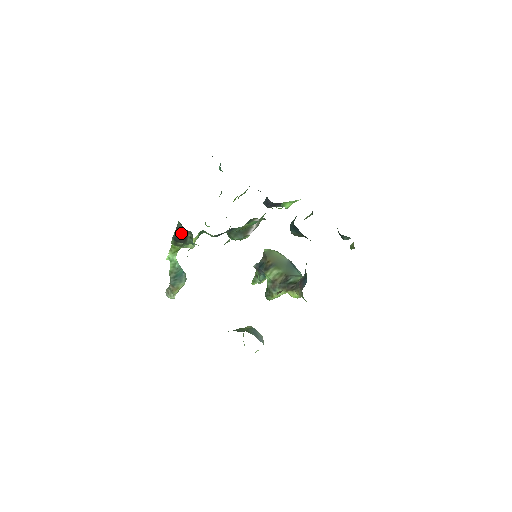
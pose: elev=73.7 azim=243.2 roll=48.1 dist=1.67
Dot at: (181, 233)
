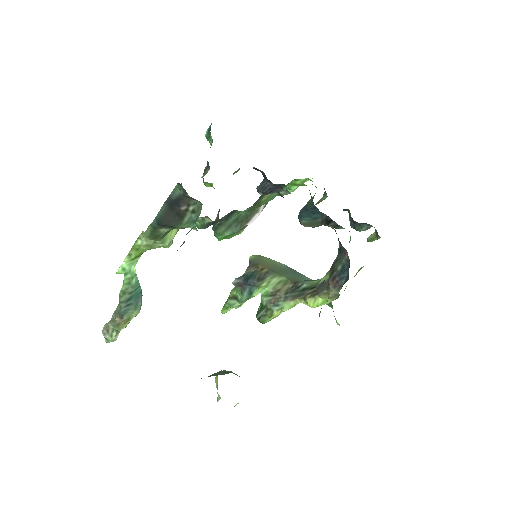
Dot at: (174, 208)
